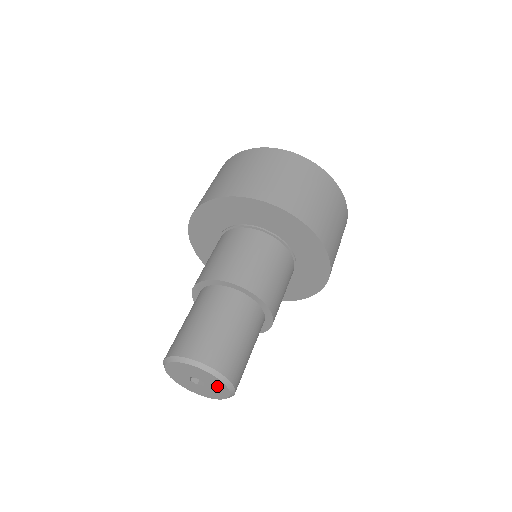
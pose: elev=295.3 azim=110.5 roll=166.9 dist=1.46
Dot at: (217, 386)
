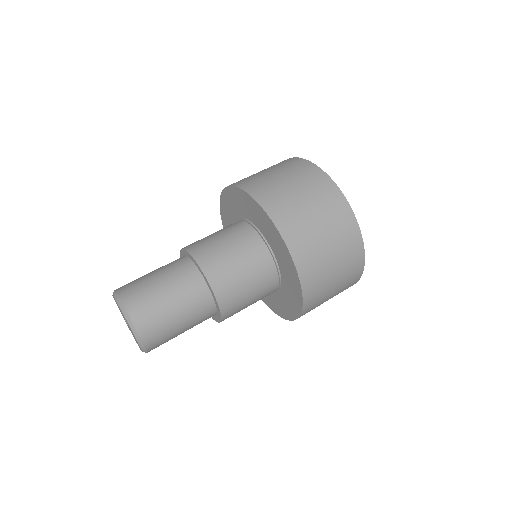
Dot at: occluded
